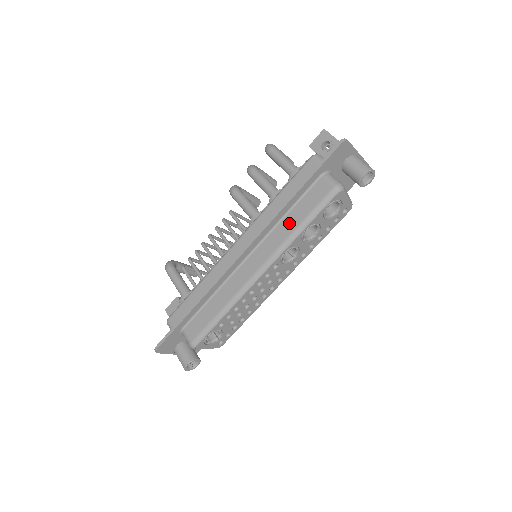
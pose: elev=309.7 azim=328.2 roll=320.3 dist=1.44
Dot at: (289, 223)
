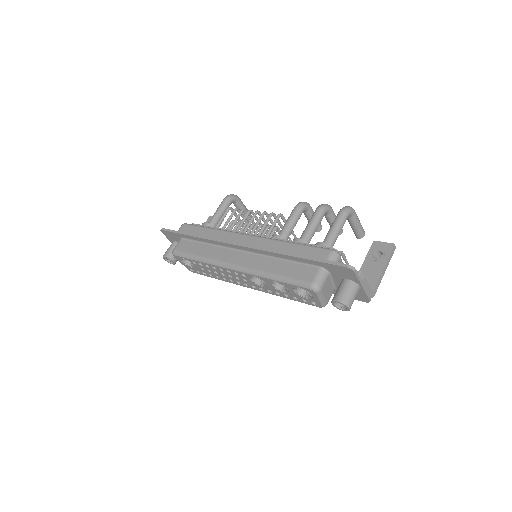
Dot at: (274, 265)
